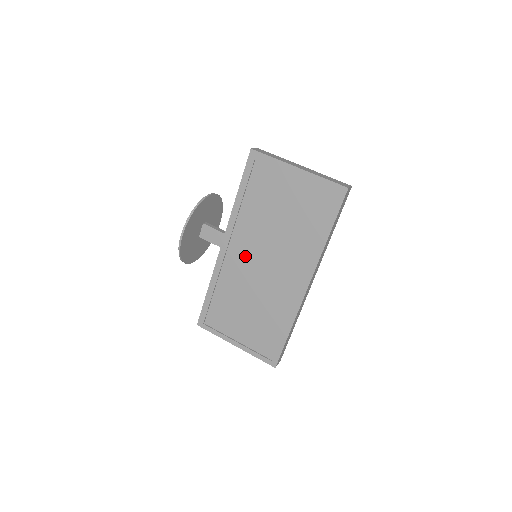
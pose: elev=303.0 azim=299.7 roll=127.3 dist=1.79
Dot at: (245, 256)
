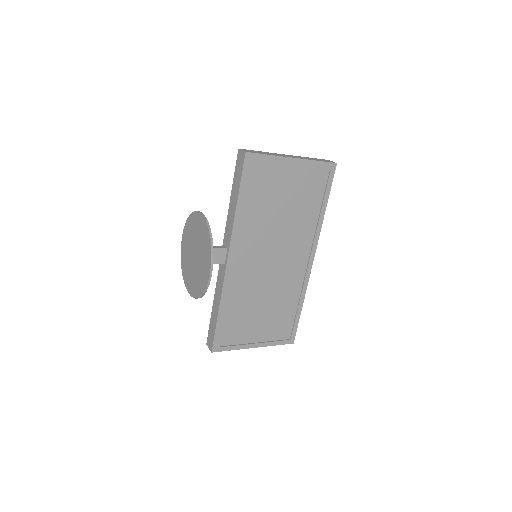
Dot at: (253, 261)
